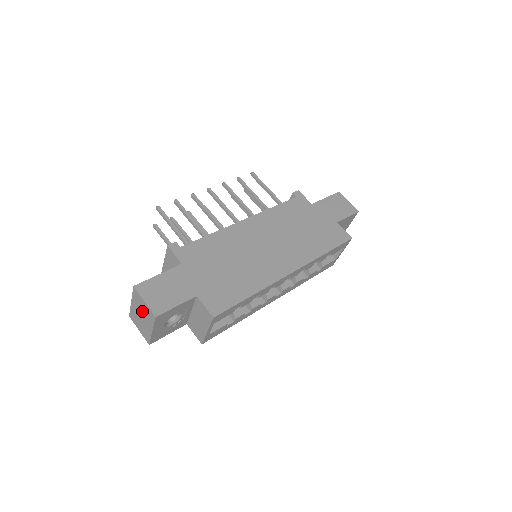
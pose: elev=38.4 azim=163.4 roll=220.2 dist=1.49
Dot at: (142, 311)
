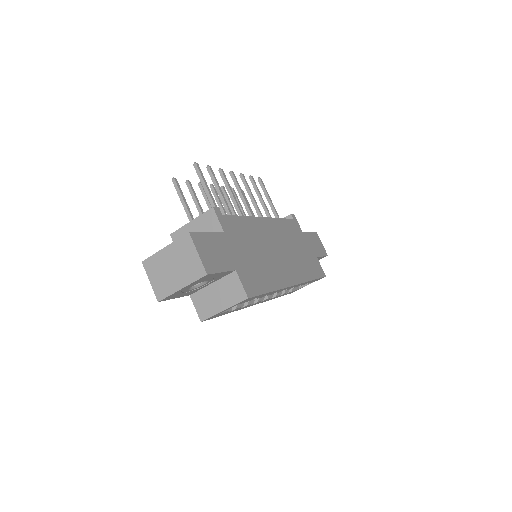
Dot at: (181, 262)
